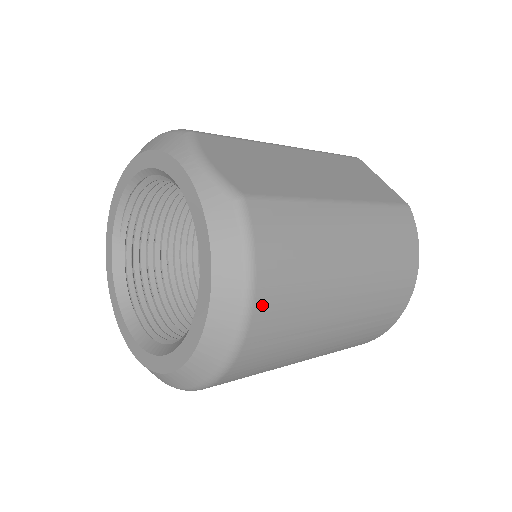
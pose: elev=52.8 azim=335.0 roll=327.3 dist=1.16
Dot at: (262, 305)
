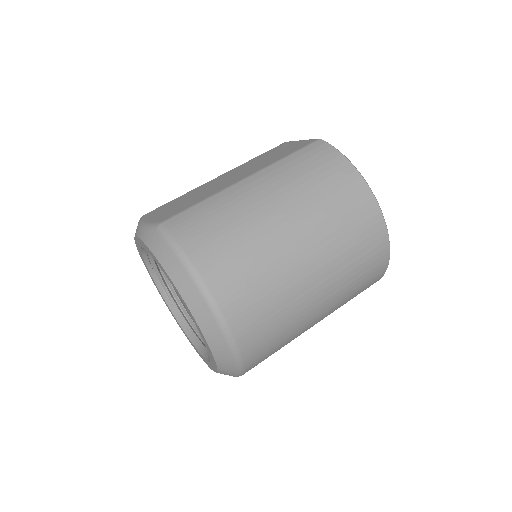
Dot at: (208, 272)
